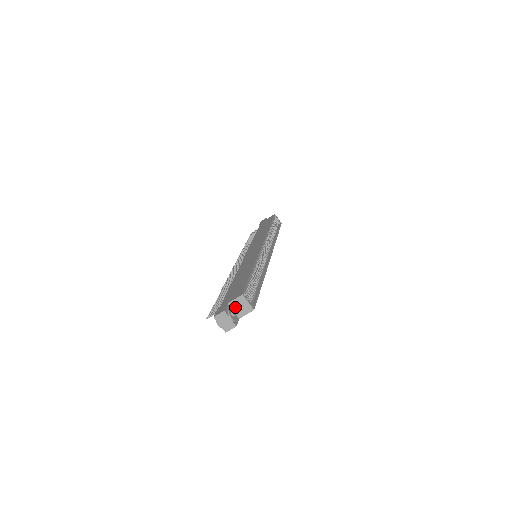
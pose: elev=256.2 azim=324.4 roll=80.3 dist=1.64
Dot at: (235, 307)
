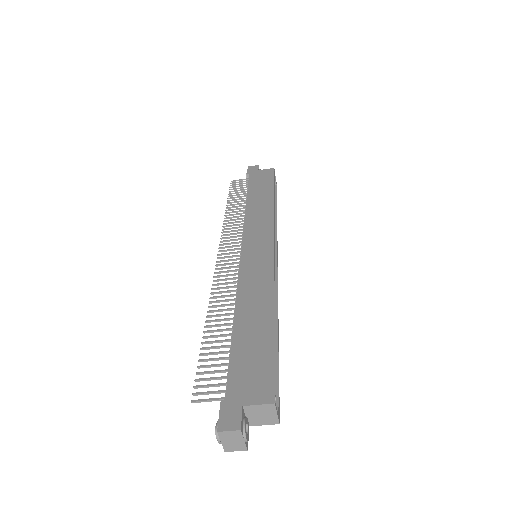
Dot at: (252, 413)
